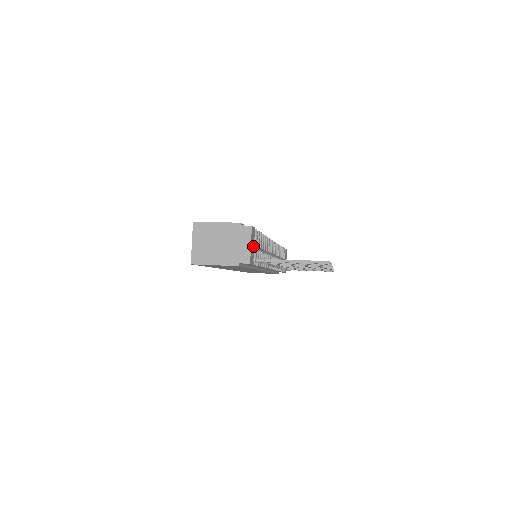
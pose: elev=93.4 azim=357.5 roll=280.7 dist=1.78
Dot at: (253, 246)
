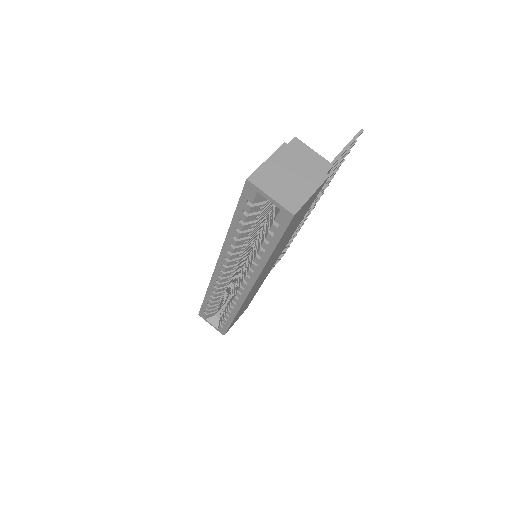
Dot at: occluded
